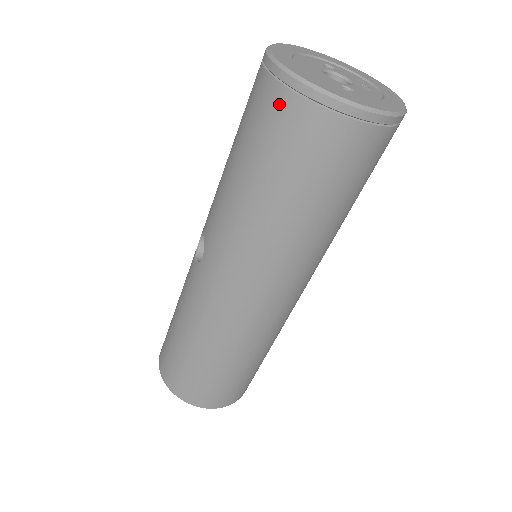
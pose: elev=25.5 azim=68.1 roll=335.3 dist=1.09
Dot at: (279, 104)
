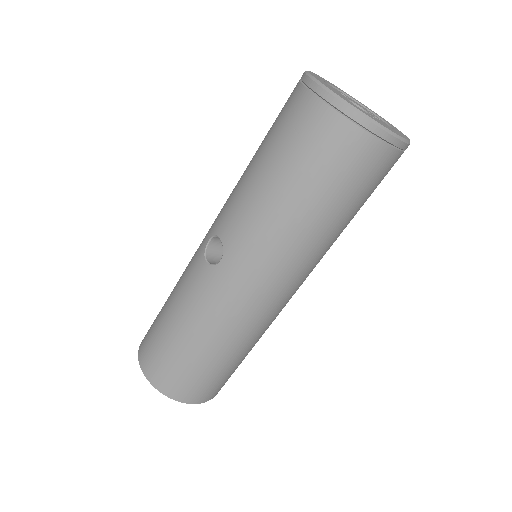
Dot at: (333, 128)
